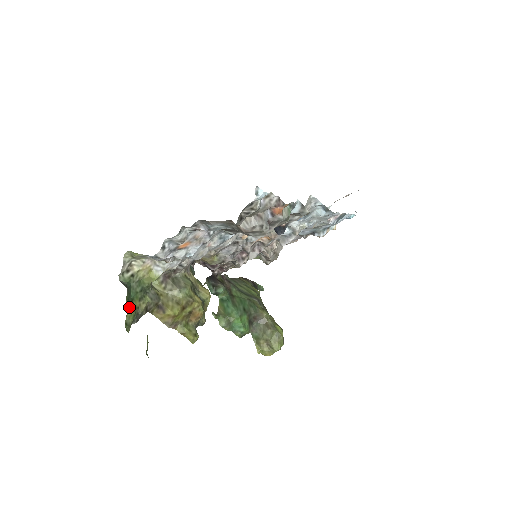
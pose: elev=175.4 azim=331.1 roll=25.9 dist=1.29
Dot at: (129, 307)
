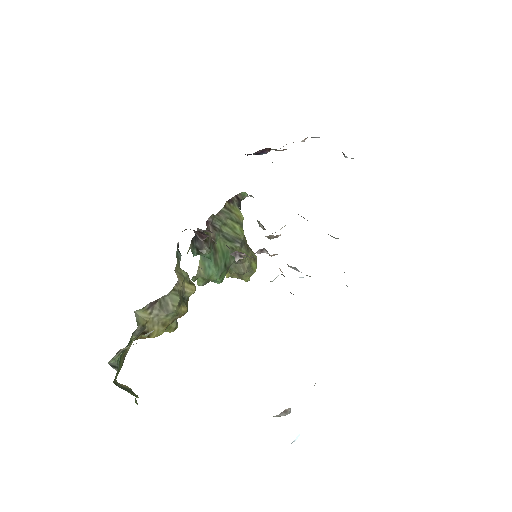
Dot at: (118, 373)
